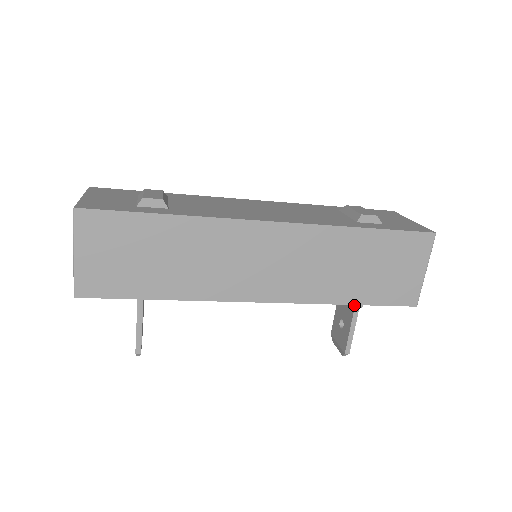
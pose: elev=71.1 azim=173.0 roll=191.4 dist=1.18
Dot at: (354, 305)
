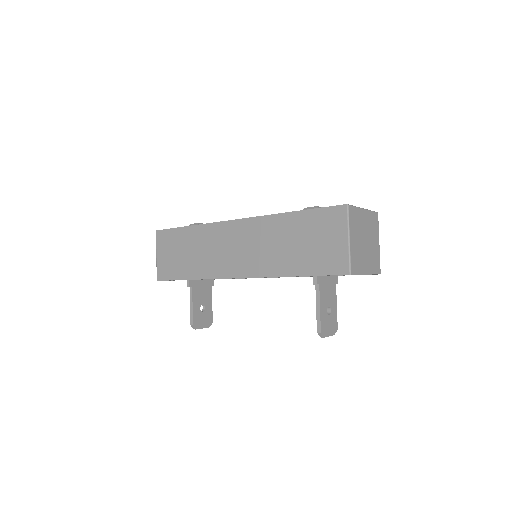
Dot at: (316, 285)
